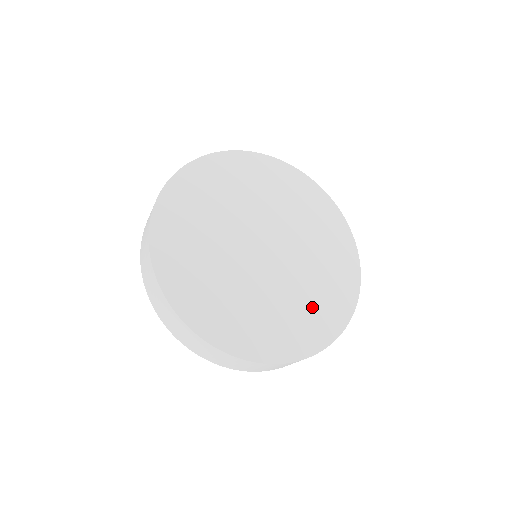
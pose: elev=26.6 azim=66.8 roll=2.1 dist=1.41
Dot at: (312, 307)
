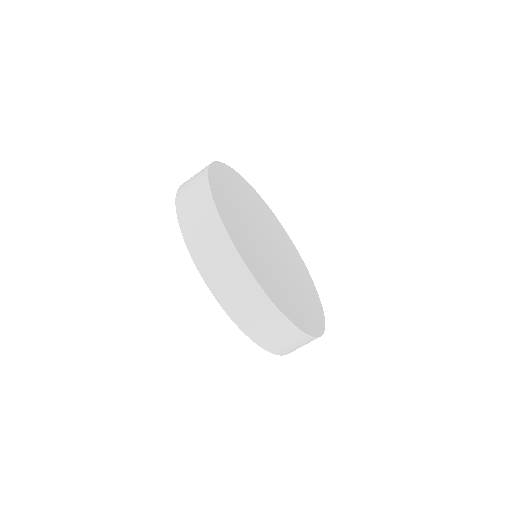
Dot at: (304, 304)
